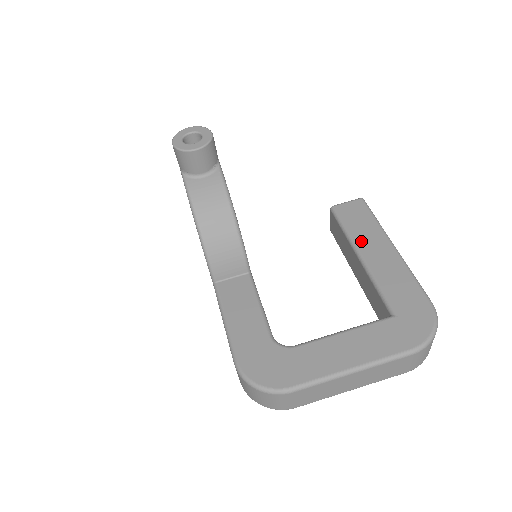
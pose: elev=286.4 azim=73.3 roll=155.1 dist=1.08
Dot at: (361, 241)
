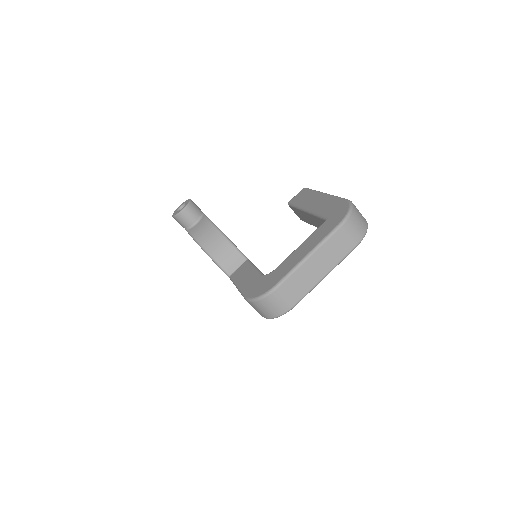
Dot at: (305, 204)
